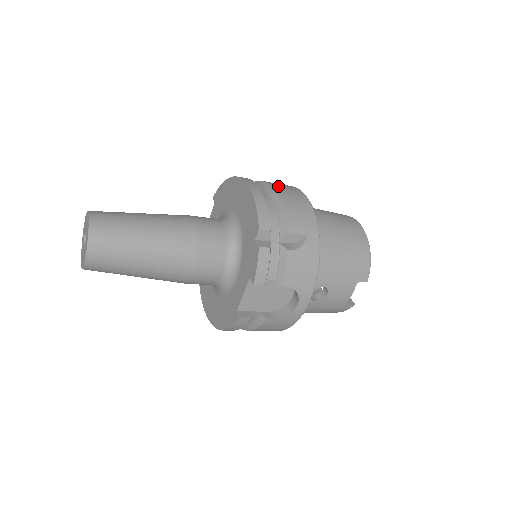
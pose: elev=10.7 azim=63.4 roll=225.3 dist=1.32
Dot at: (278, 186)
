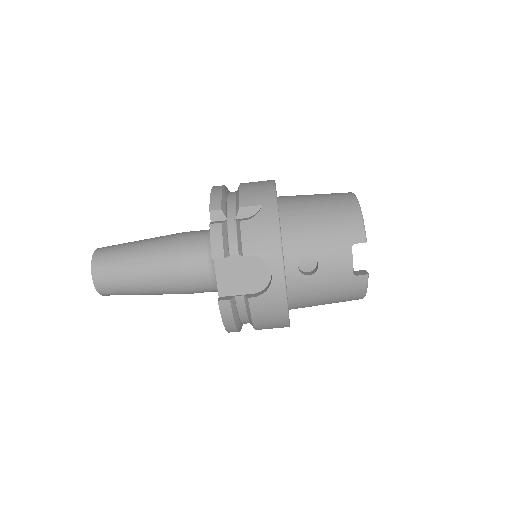
Dot at: occluded
